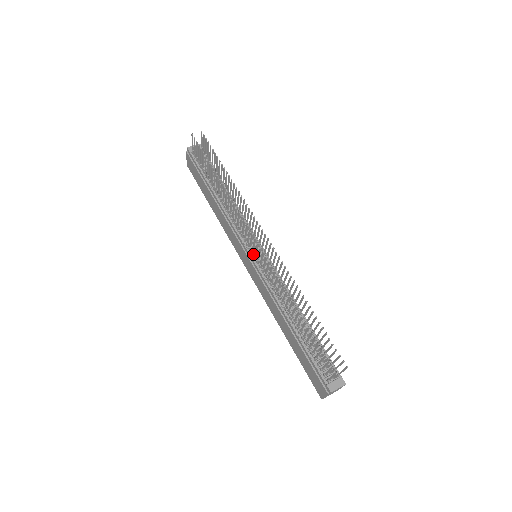
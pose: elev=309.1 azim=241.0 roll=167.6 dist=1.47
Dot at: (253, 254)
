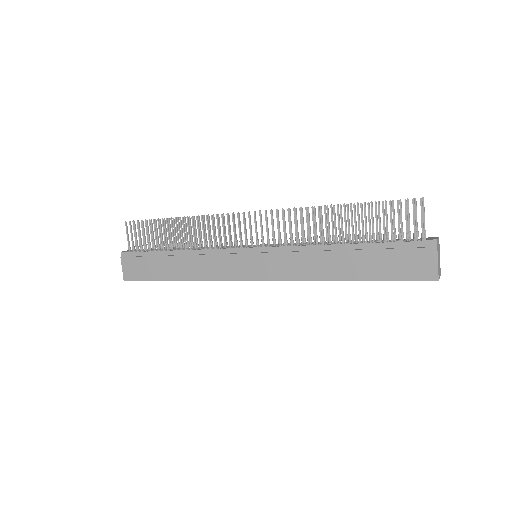
Dot at: occluded
